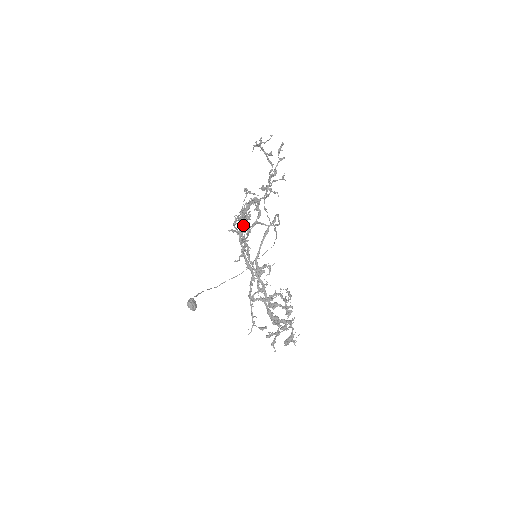
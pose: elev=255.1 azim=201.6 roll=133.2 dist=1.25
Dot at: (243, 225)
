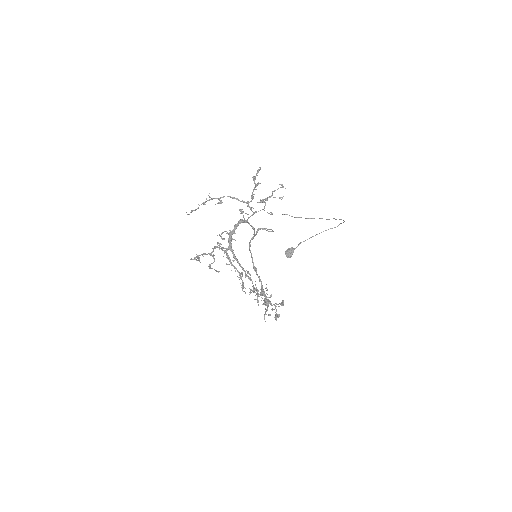
Dot at: (210, 255)
